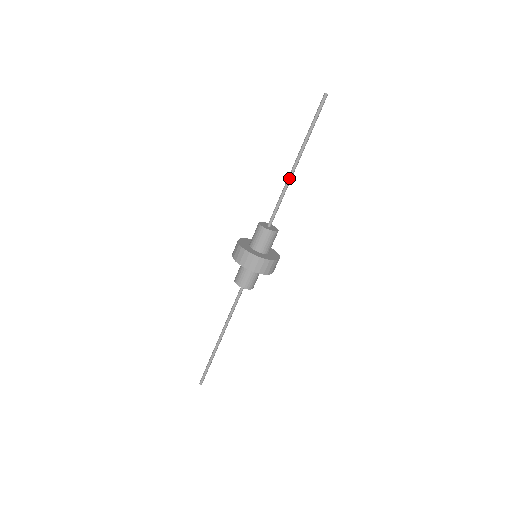
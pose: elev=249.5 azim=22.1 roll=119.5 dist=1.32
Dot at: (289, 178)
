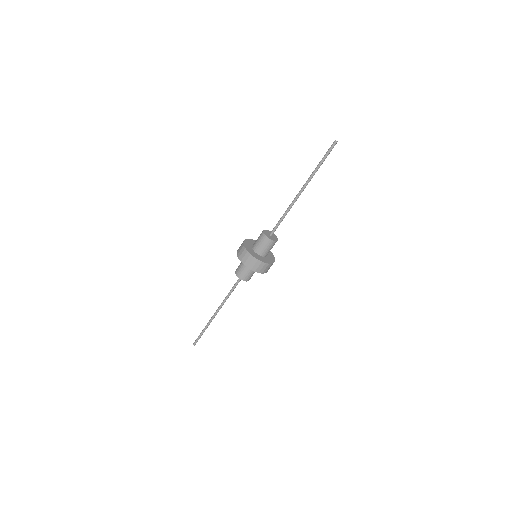
Dot at: occluded
